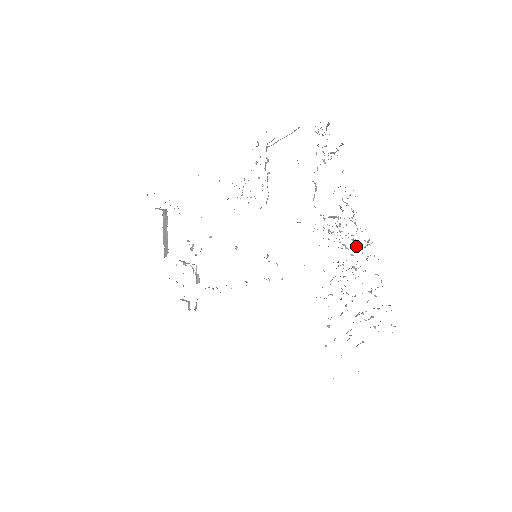
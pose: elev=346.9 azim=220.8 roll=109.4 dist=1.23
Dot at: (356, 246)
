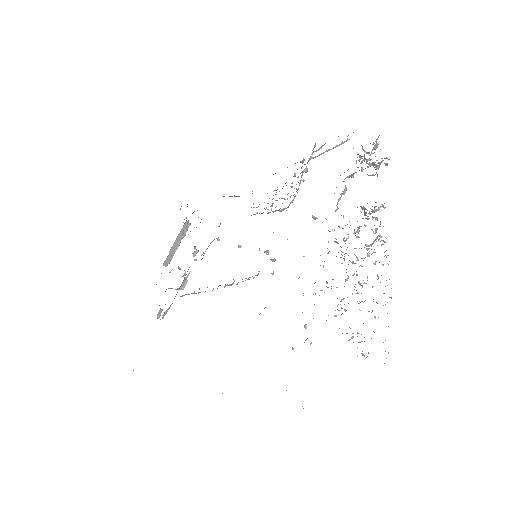
Dot at: (369, 256)
